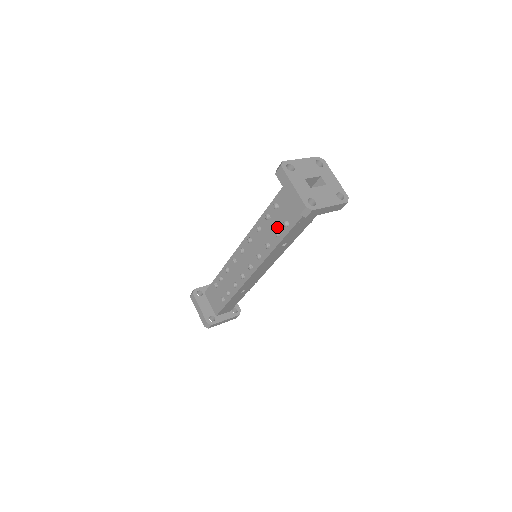
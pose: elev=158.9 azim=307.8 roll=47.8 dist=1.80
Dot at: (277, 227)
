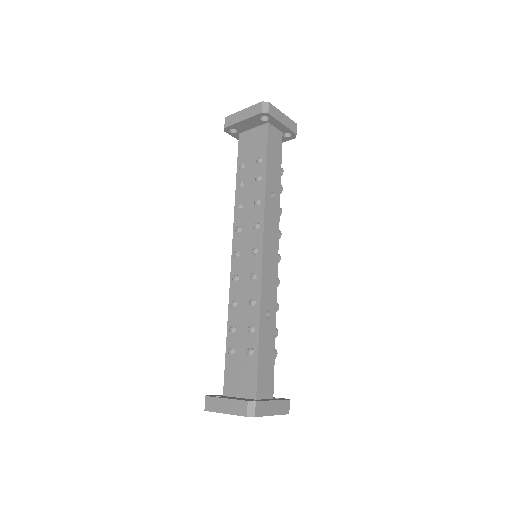
Dot at: (254, 177)
